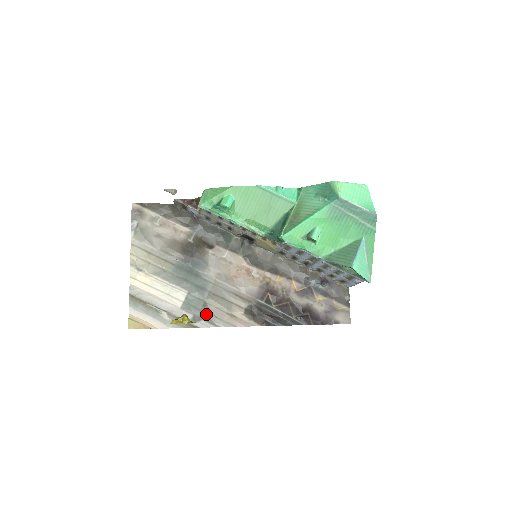
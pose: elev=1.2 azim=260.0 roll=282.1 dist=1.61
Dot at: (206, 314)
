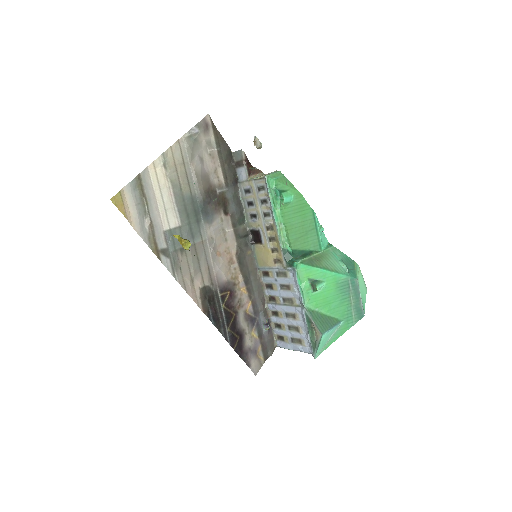
Dot at: (176, 258)
